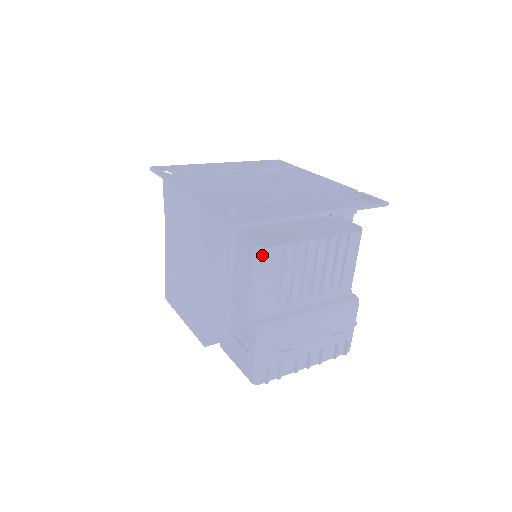
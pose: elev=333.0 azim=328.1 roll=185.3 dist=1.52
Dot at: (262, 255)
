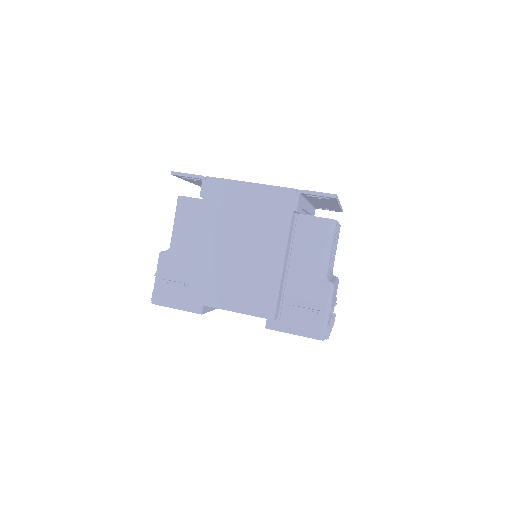
Dot at: (332, 226)
